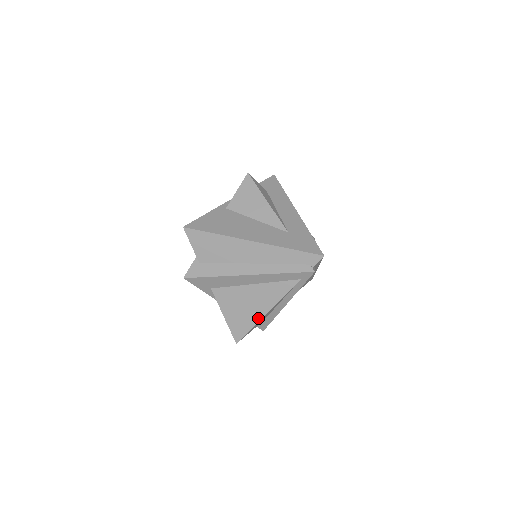
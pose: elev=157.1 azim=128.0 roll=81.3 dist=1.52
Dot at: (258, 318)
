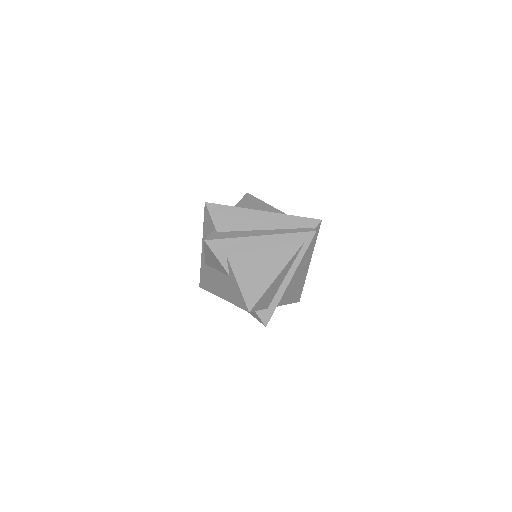
Dot at: (270, 282)
